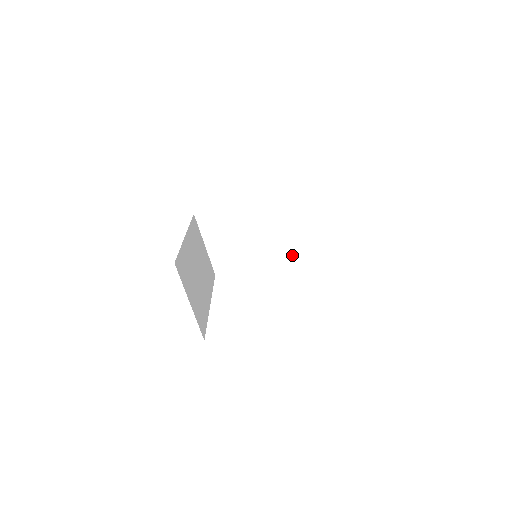
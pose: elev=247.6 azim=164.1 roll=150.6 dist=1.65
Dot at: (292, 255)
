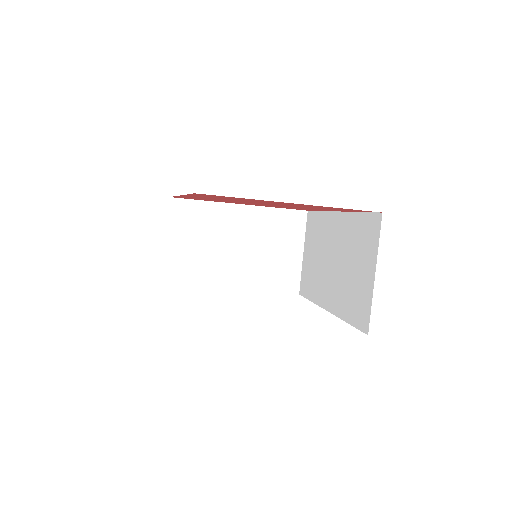
Dot at: (267, 289)
